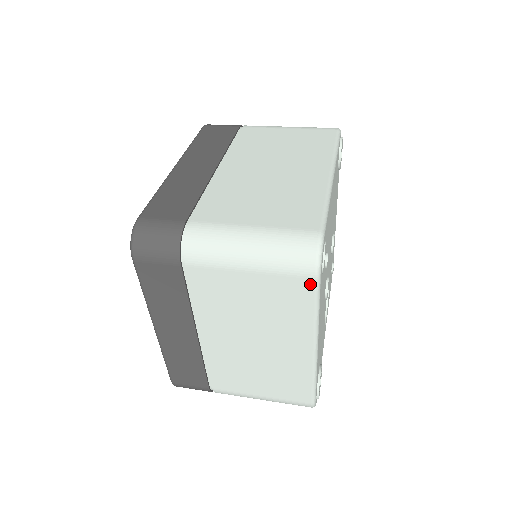
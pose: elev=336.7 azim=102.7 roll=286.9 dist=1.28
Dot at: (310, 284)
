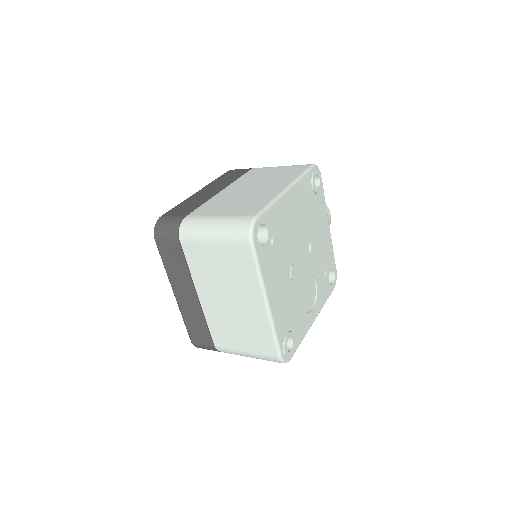
Dot at: (248, 249)
